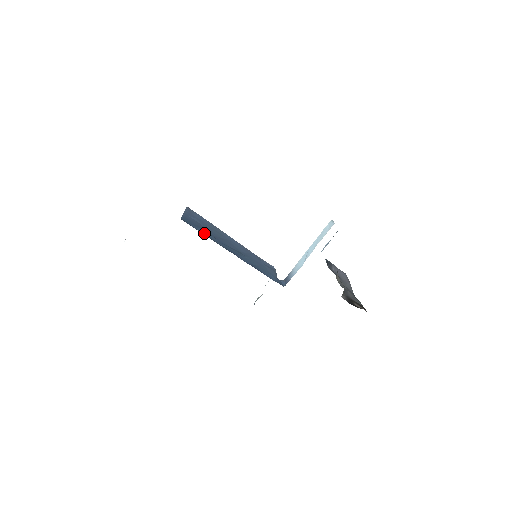
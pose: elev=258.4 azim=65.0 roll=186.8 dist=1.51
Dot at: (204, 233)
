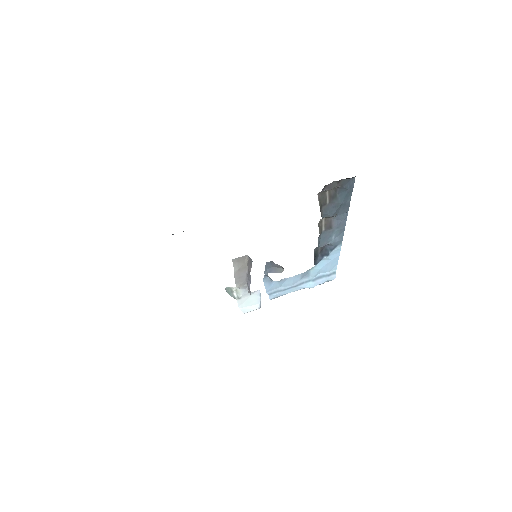
Dot at: occluded
